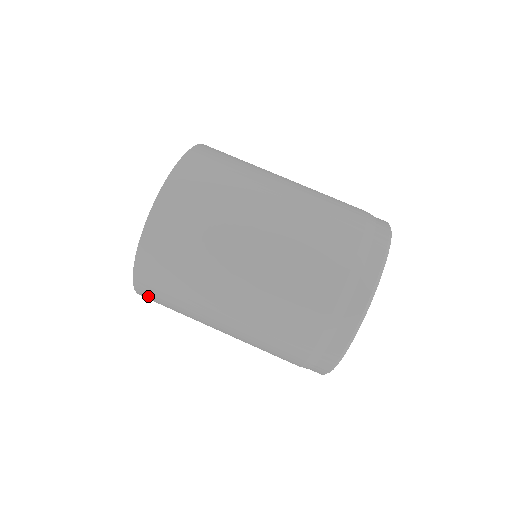
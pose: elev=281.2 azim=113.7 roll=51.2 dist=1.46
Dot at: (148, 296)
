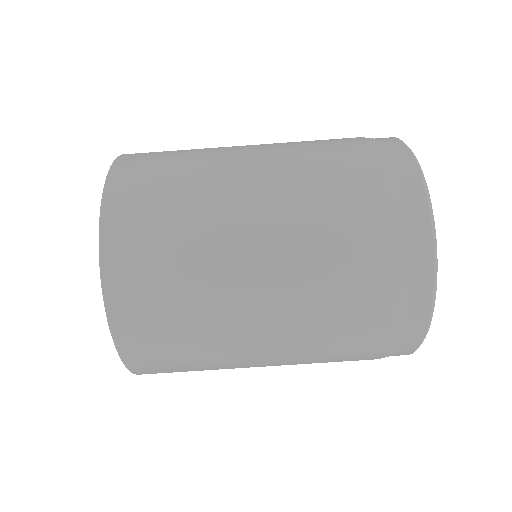
Dot at: (141, 354)
